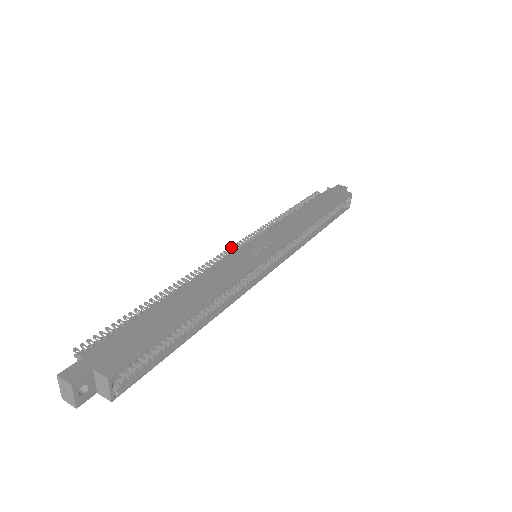
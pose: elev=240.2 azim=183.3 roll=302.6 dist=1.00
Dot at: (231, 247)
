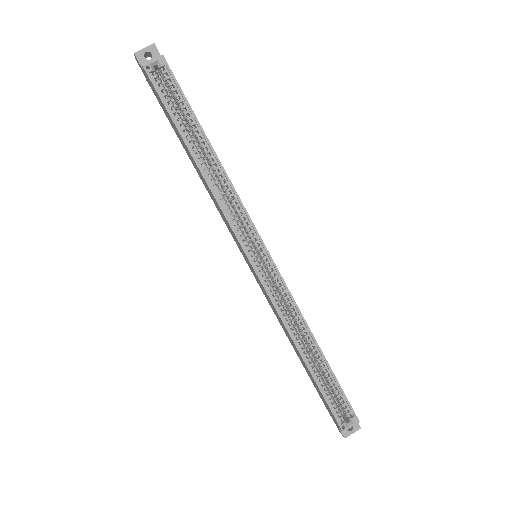
Dot at: occluded
